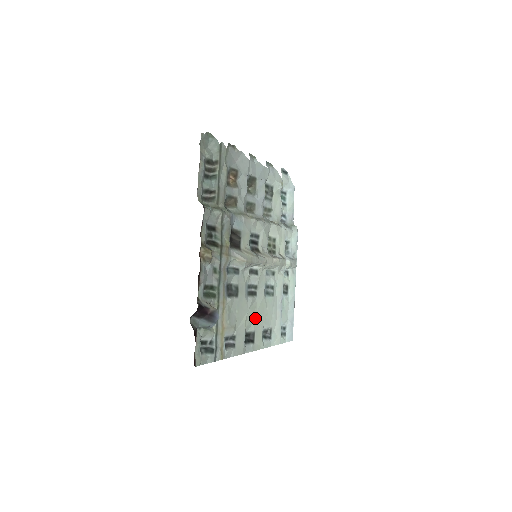
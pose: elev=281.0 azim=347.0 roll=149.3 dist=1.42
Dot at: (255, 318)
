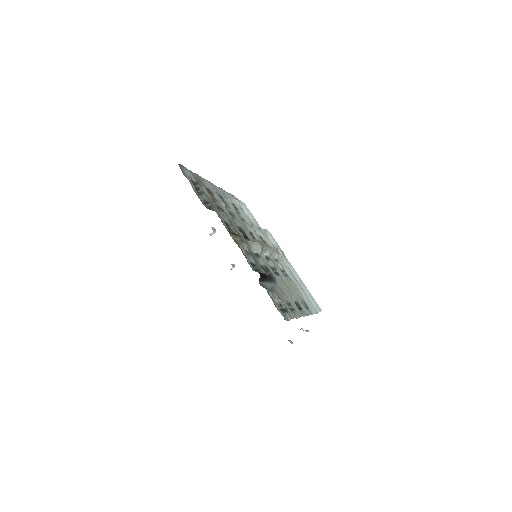
Dot at: (290, 291)
